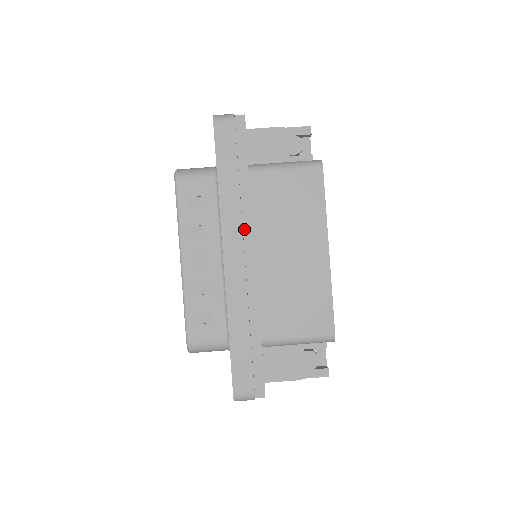
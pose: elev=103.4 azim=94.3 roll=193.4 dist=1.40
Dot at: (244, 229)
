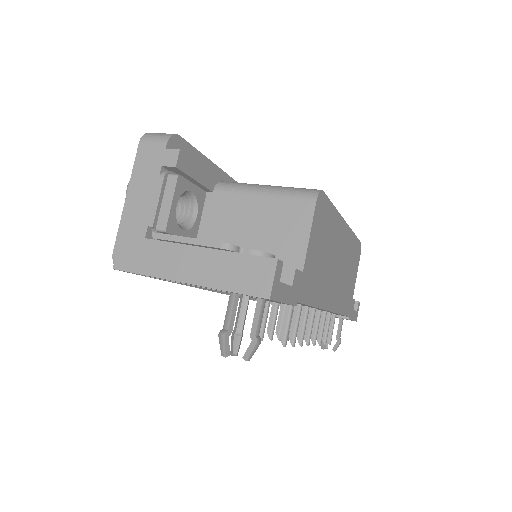
Dot at: occluded
